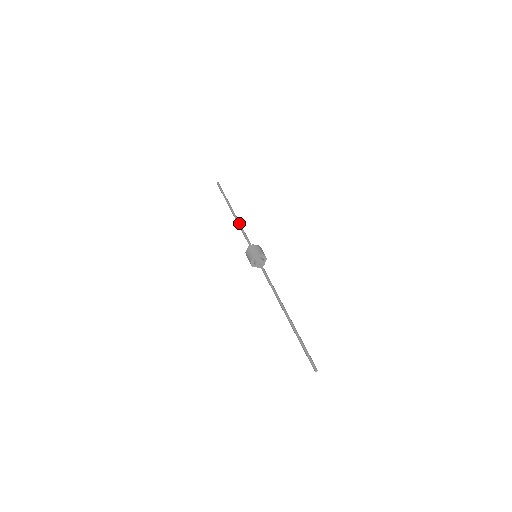
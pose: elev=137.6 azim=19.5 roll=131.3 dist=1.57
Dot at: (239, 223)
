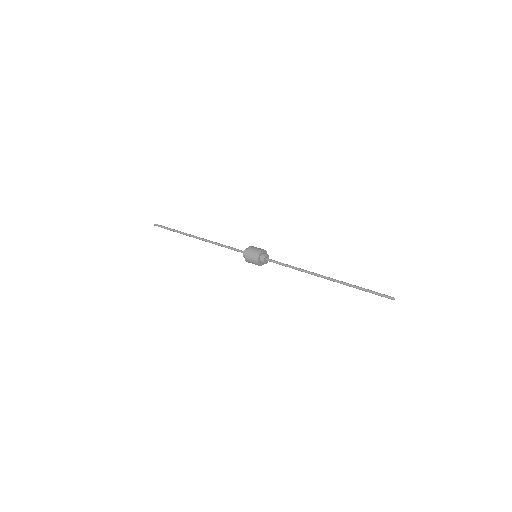
Dot at: occluded
